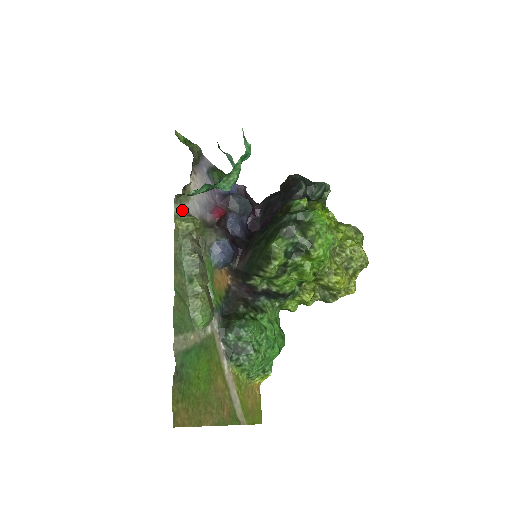
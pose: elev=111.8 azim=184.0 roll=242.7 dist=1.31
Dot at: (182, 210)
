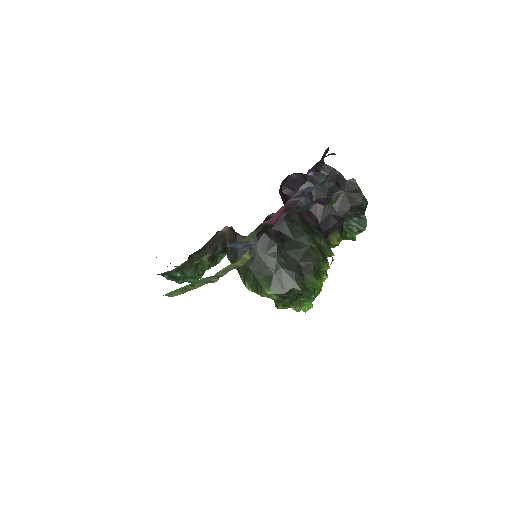
Dot at: occluded
